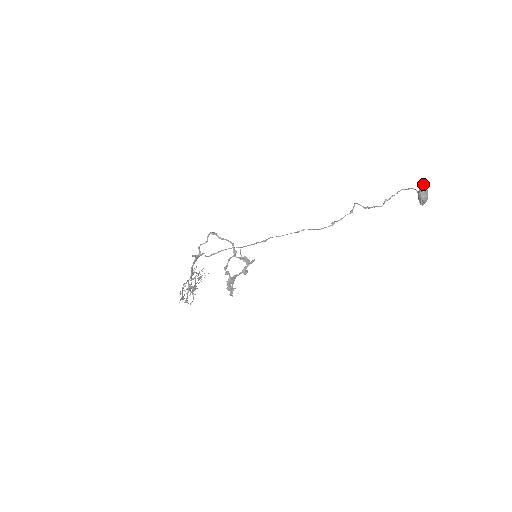
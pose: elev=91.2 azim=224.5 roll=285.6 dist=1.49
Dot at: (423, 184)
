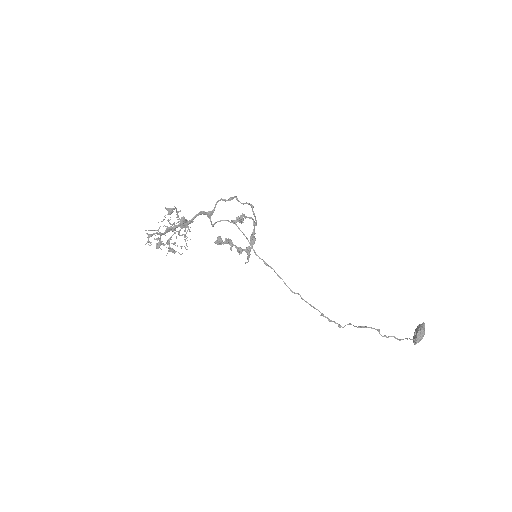
Dot at: occluded
